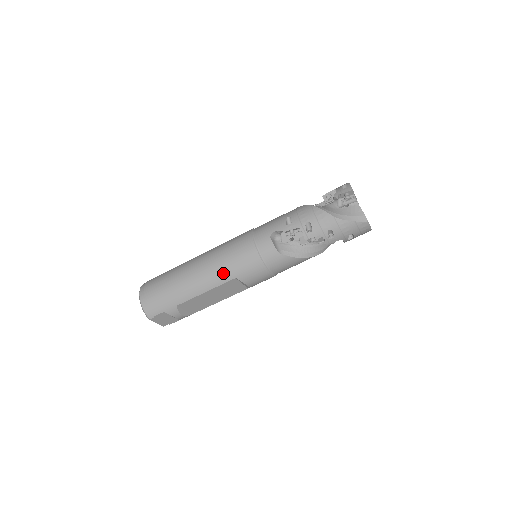
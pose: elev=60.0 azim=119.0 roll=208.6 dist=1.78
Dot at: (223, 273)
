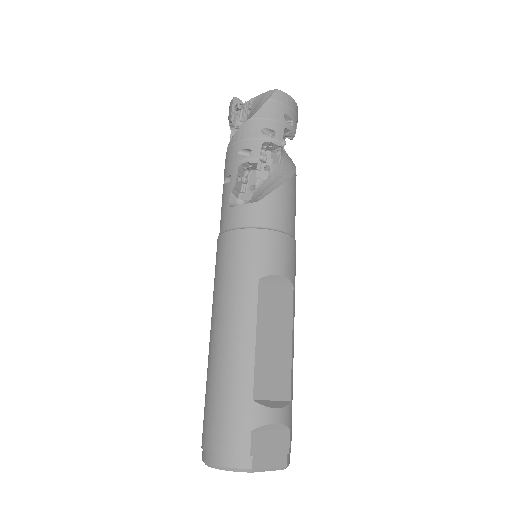
Dot at: (241, 293)
